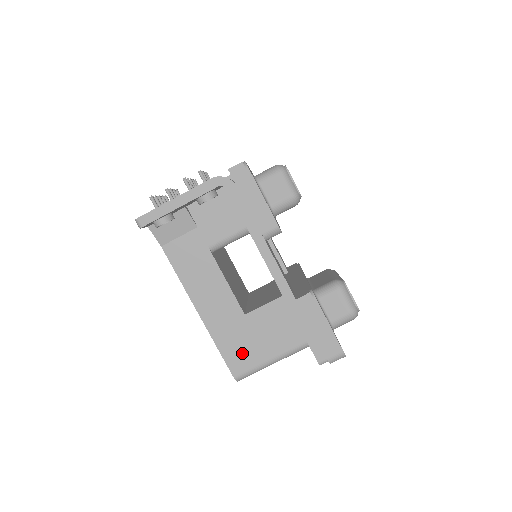
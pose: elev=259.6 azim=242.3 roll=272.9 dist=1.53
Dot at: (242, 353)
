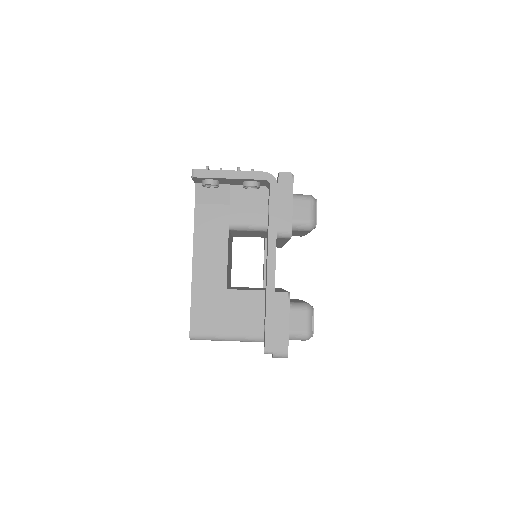
Dot at: (207, 318)
